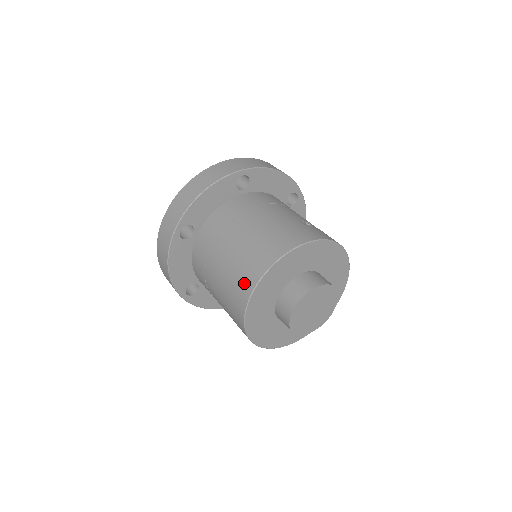
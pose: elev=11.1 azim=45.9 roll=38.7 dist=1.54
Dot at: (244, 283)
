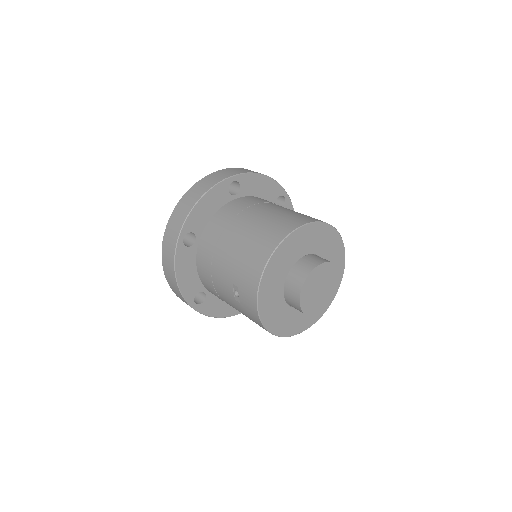
Dot at: (293, 221)
